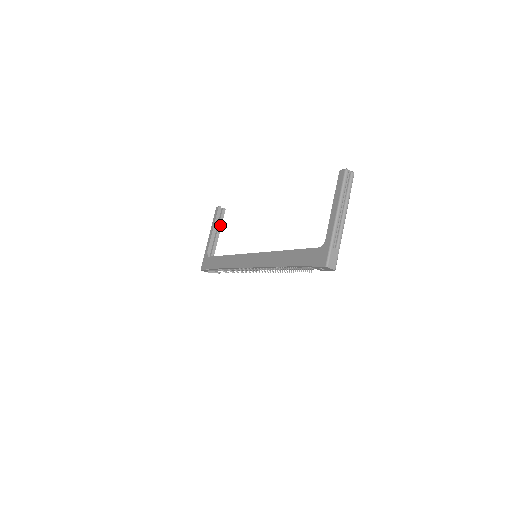
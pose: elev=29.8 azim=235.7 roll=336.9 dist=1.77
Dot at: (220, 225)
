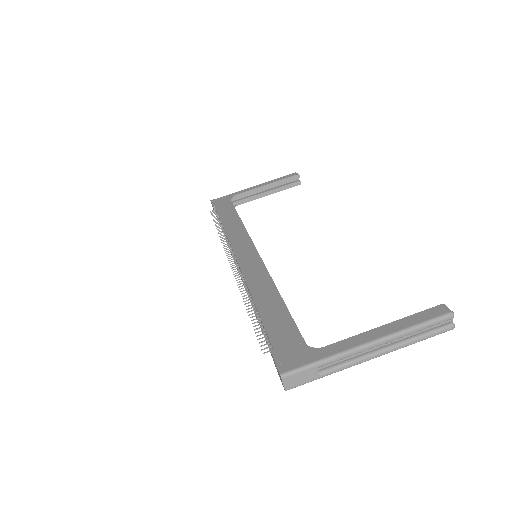
Dot at: (278, 190)
